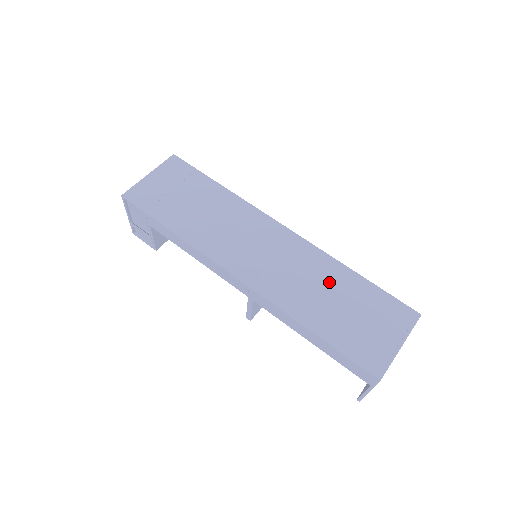
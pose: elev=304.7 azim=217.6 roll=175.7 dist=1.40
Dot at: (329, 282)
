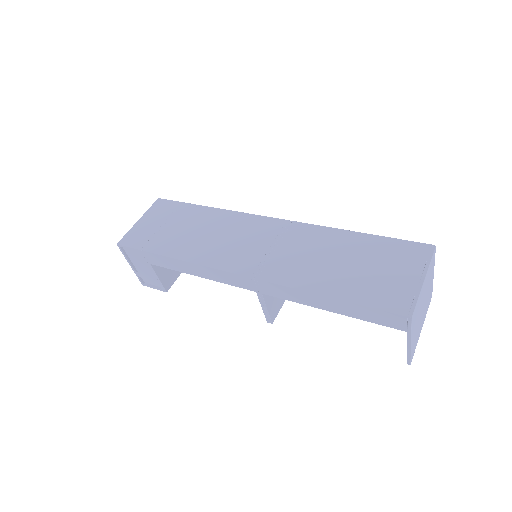
Dot at: (330, 248)
